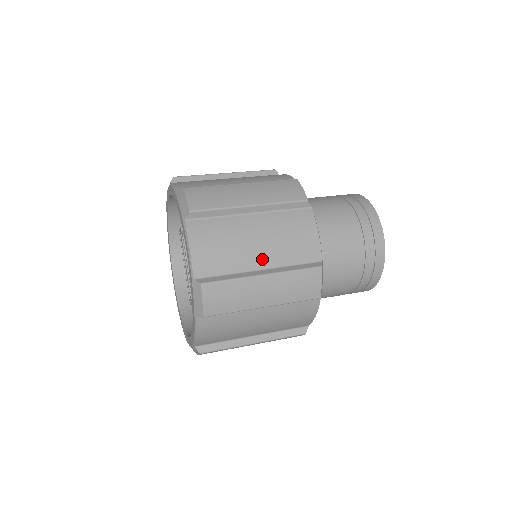
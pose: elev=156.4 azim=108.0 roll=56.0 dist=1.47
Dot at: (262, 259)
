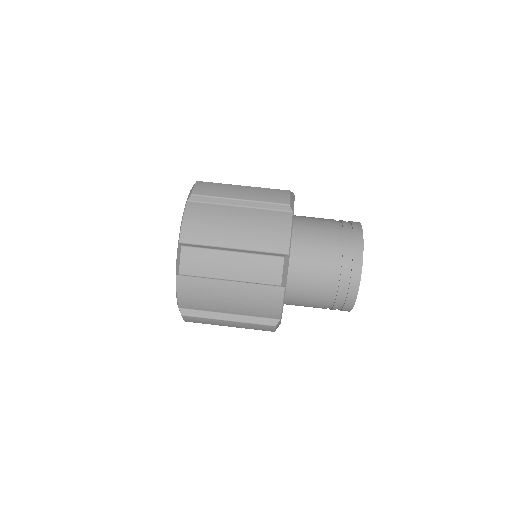
Dot at: (231, 310)
